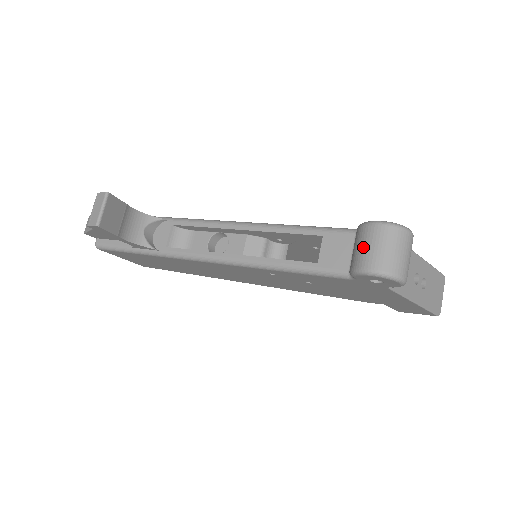
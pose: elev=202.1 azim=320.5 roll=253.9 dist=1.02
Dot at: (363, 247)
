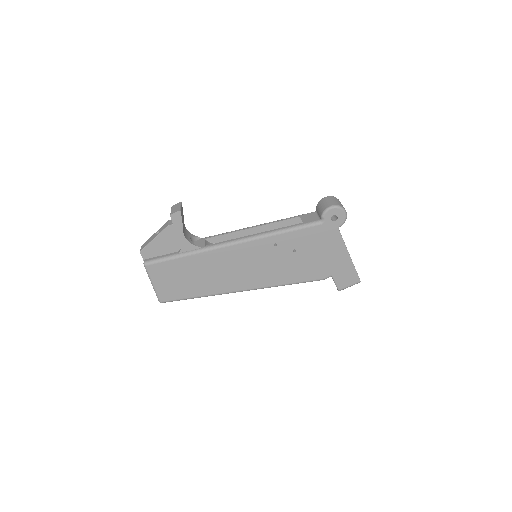
Dot at: (324, 203)
